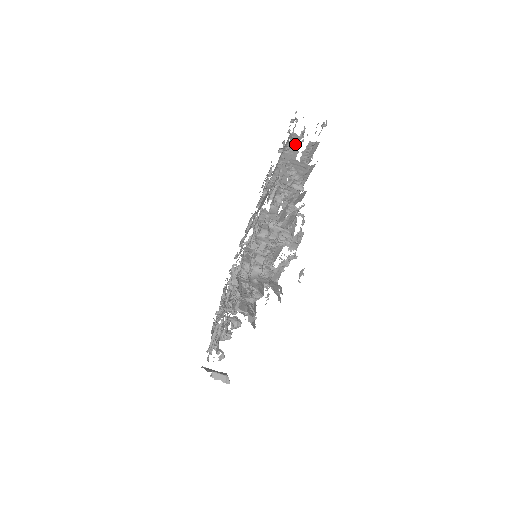
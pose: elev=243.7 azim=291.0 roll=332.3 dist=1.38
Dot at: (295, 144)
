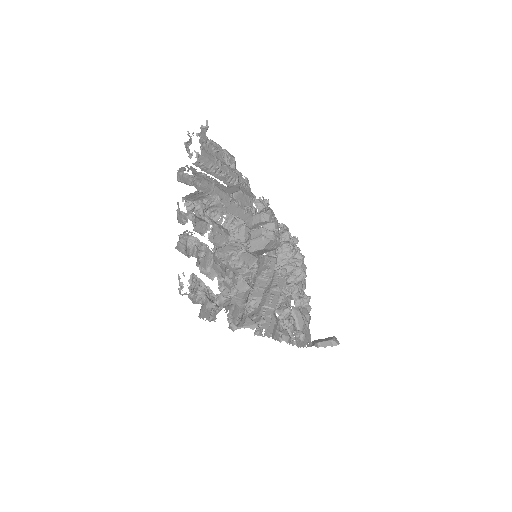
Dot at: occluded
